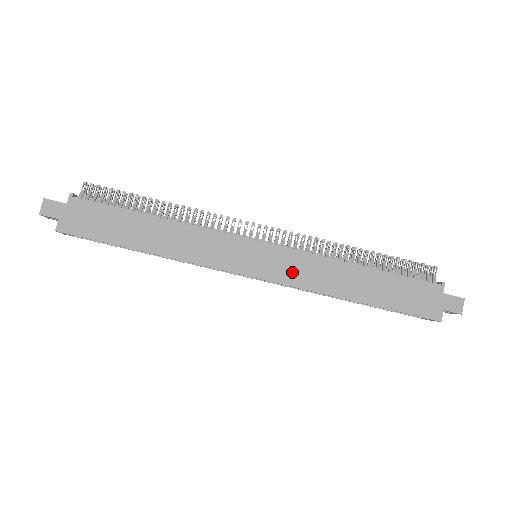
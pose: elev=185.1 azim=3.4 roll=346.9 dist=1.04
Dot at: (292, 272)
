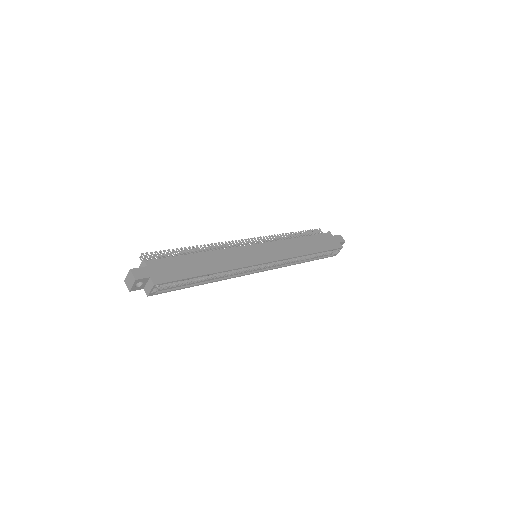
Dot at: (280, 252)
